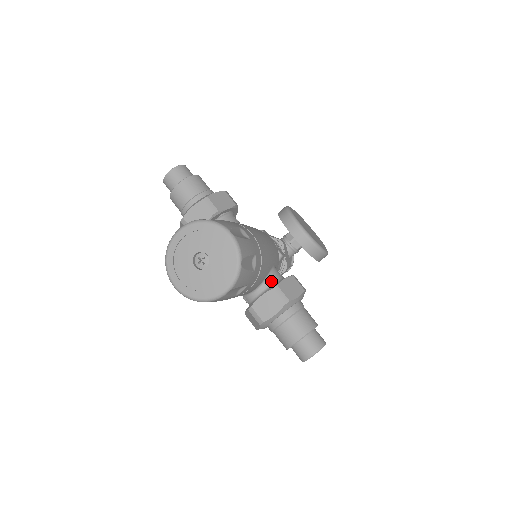
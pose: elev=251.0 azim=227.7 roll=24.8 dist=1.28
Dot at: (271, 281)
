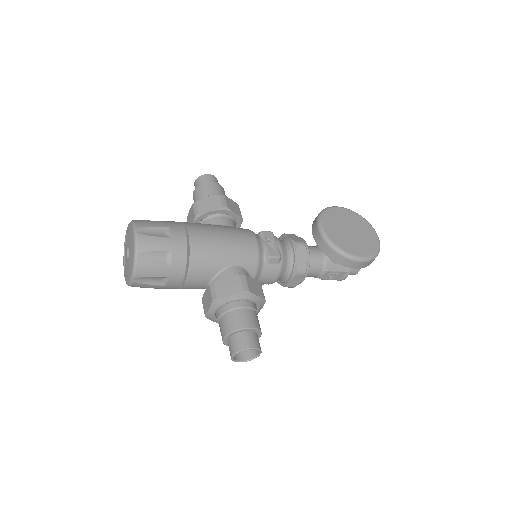
Dot at: (220, 278)
